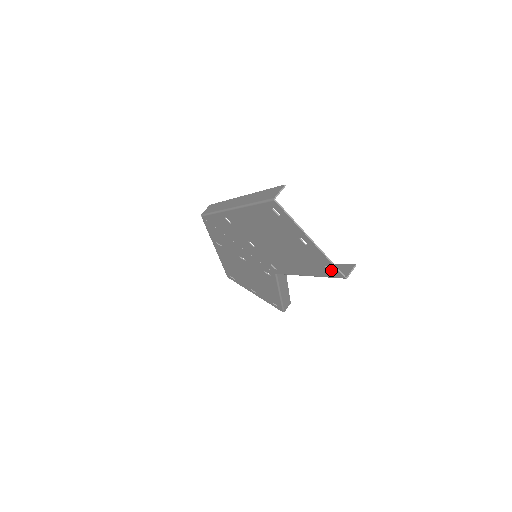
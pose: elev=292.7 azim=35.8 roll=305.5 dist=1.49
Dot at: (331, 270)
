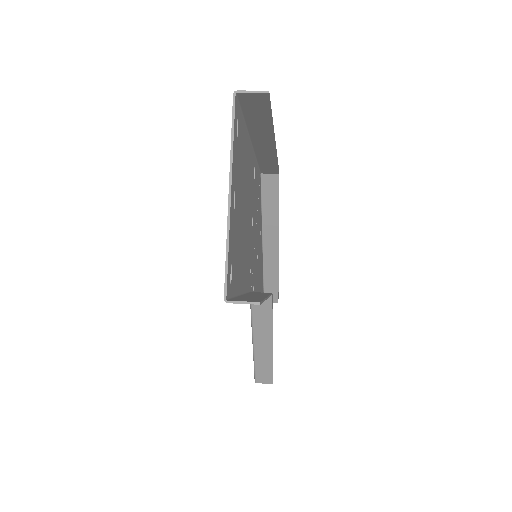
Dot at: (228, 276)
